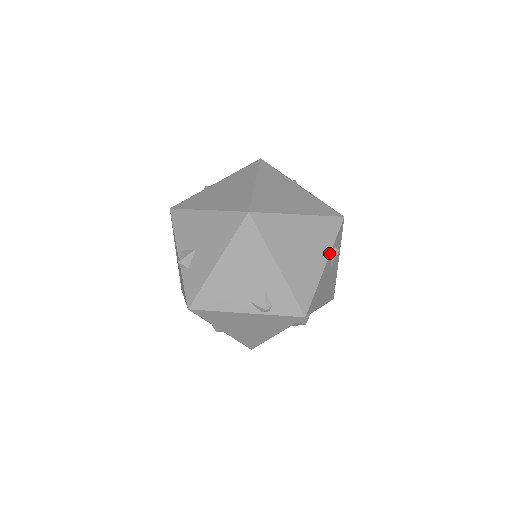
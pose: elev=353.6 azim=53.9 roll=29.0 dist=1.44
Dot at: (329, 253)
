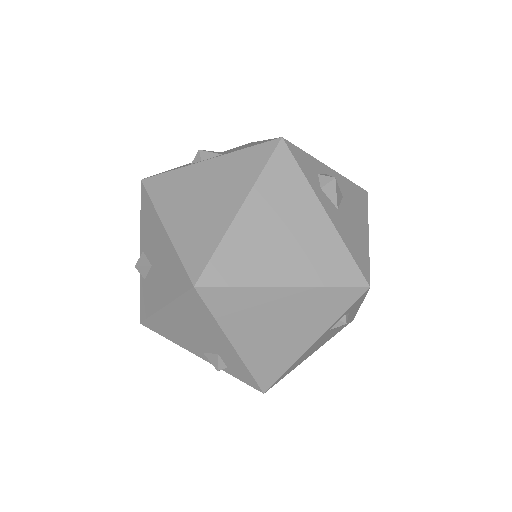
Dot at: (324, 331)
